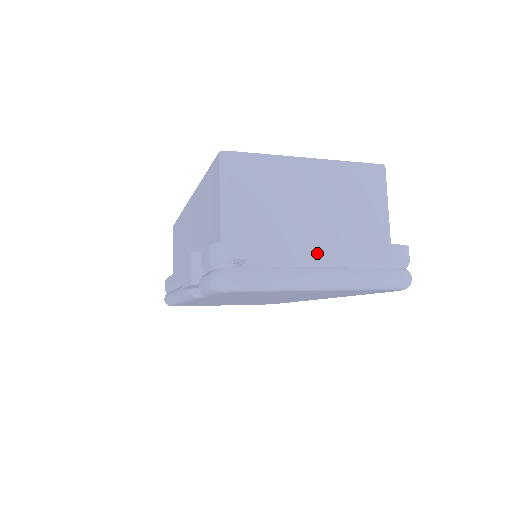
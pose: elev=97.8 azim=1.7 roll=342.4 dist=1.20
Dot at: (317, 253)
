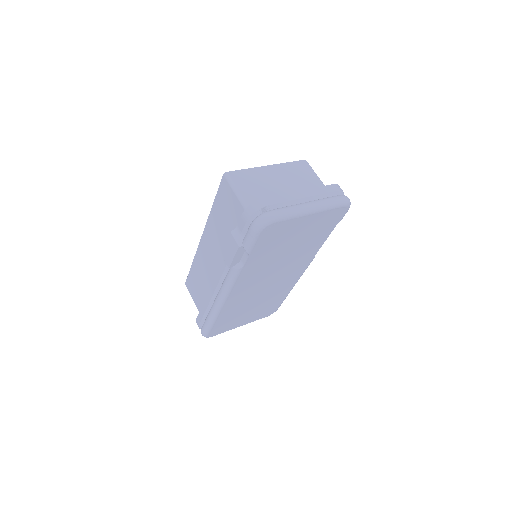
Dot at: (298, 196)
